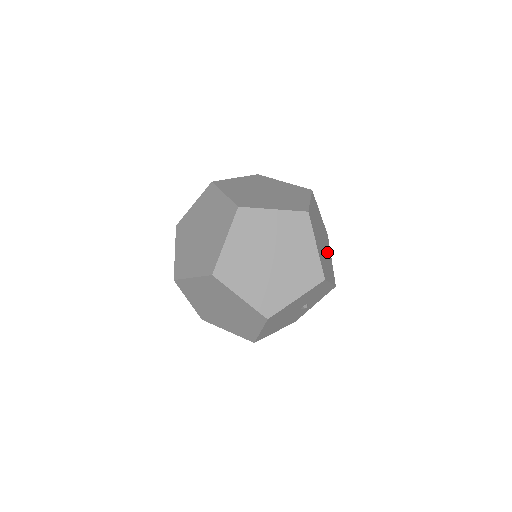
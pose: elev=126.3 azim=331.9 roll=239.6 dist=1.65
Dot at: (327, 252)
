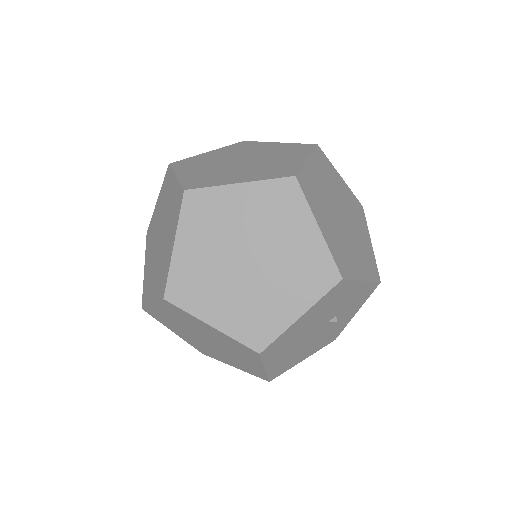
Dot at: (357, 233)
